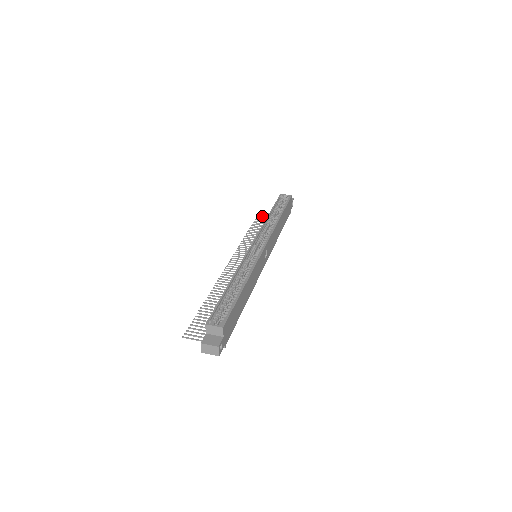
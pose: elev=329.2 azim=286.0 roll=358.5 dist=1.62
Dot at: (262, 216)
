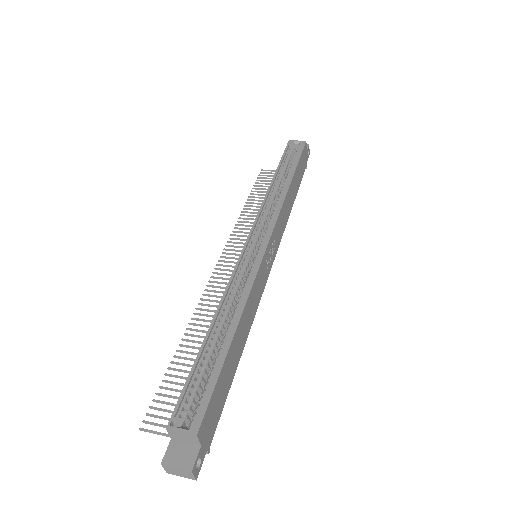
Dot at: occluded
